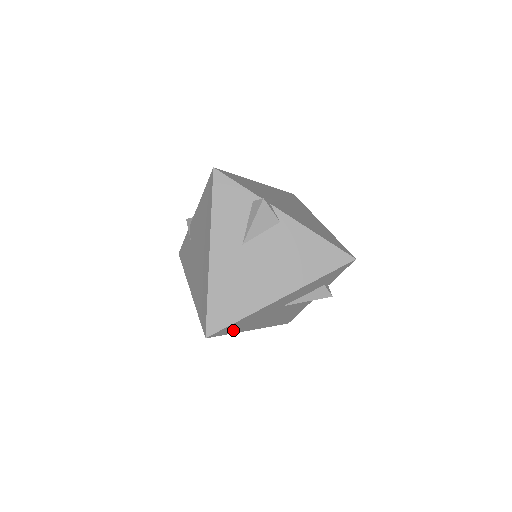
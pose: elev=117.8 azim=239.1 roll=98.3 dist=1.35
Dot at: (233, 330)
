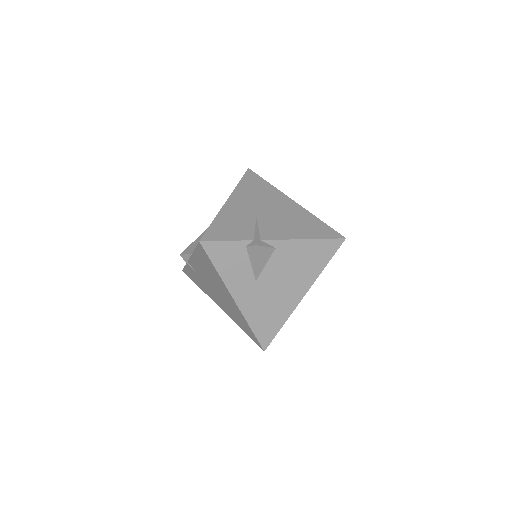
Dot at: occluded
